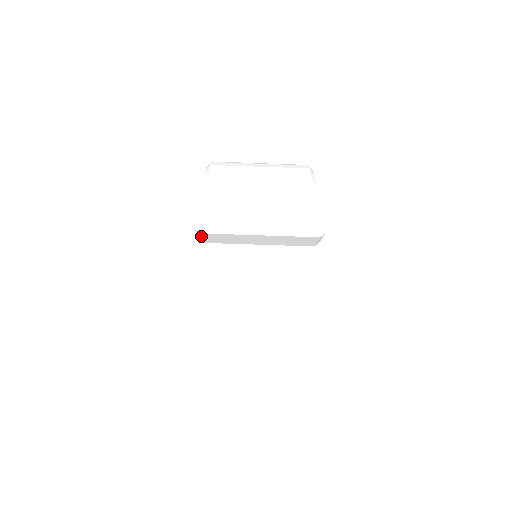
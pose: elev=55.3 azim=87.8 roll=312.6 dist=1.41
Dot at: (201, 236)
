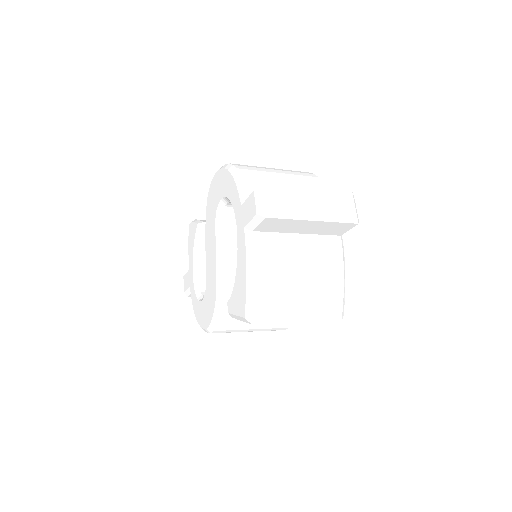
Dot at: (261, 222)
